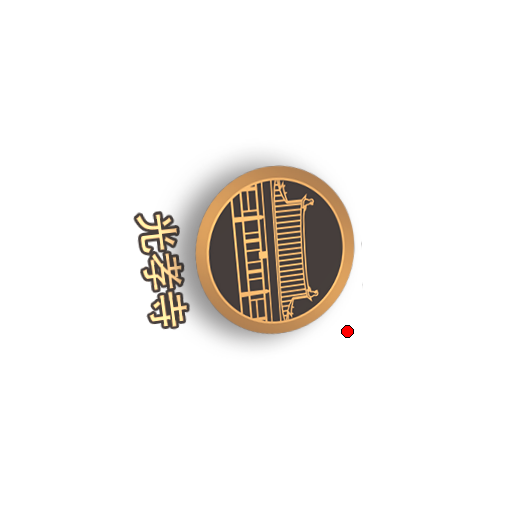
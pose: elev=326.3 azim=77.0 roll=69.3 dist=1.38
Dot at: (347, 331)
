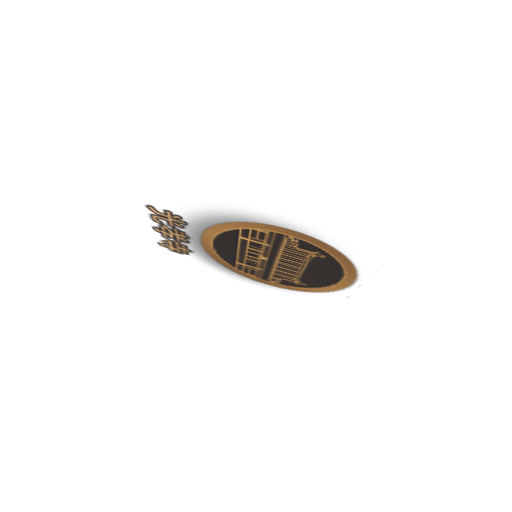
Dot at: (323, 302)
